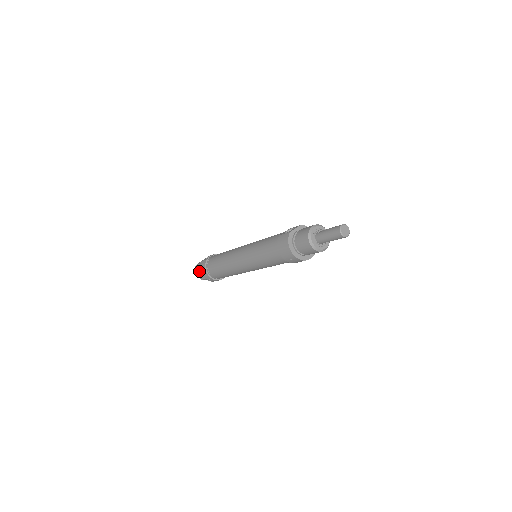
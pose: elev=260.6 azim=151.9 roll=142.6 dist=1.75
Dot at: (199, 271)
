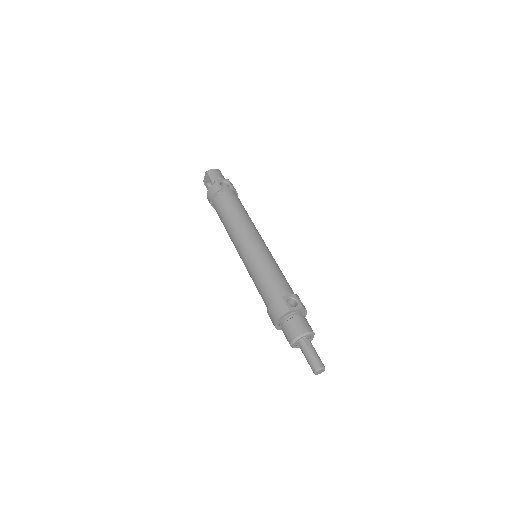
Dot at: (208, 179)
